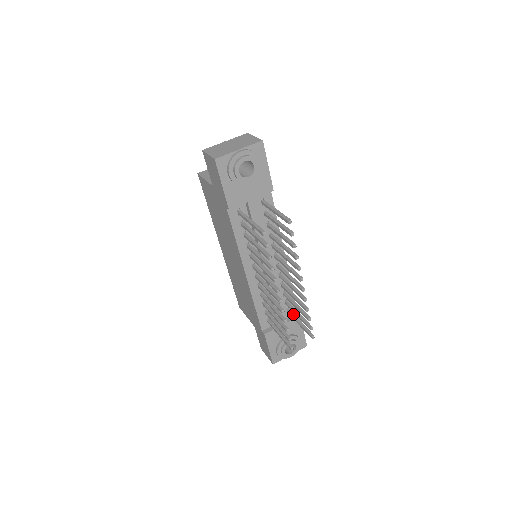
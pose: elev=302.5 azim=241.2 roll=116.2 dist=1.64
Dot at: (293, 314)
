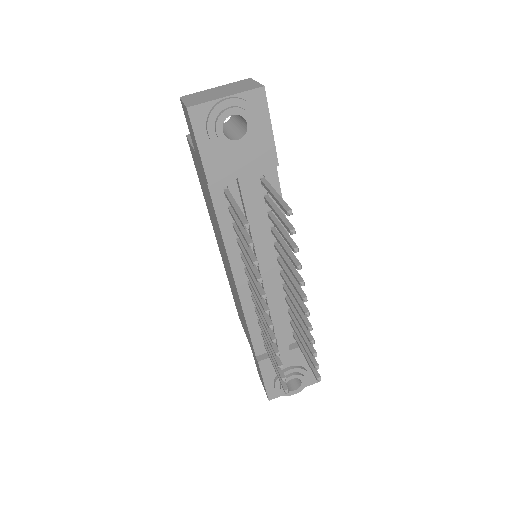
Dot at: occluded
